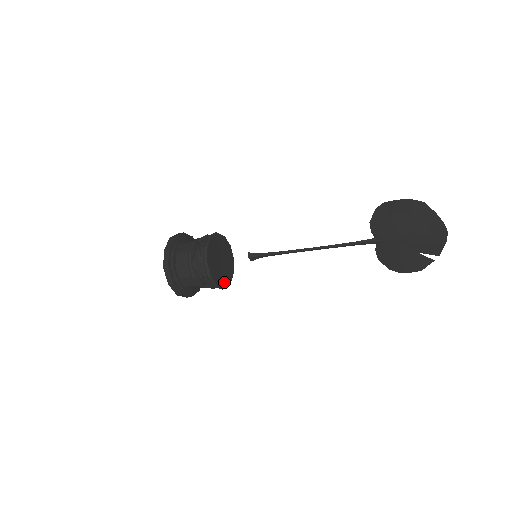
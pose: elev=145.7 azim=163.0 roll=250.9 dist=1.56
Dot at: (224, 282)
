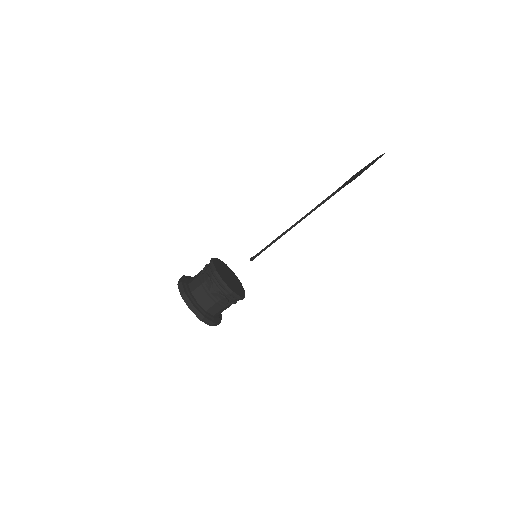
Dot at: (239, 282)
